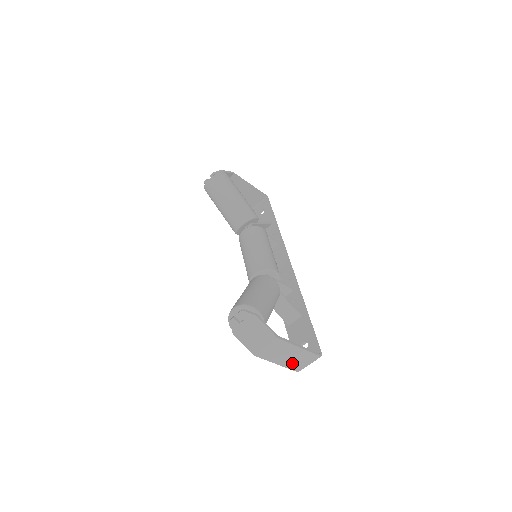
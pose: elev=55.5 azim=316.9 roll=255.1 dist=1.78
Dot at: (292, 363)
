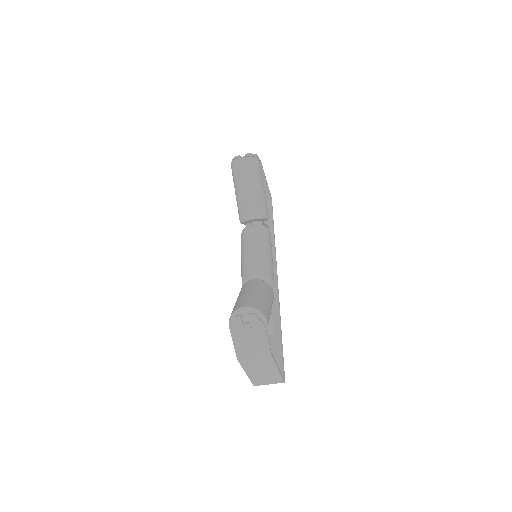
Dot at: (258, 378)
